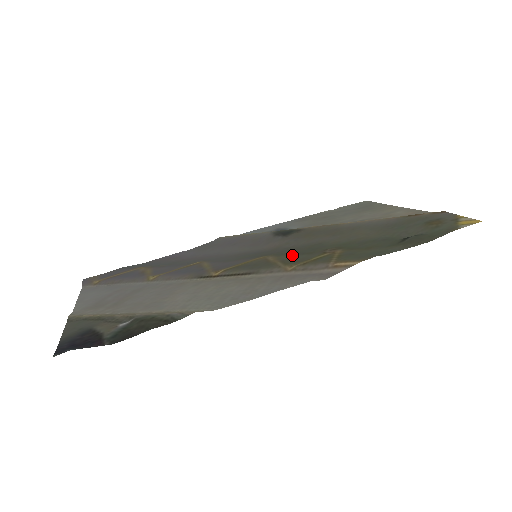
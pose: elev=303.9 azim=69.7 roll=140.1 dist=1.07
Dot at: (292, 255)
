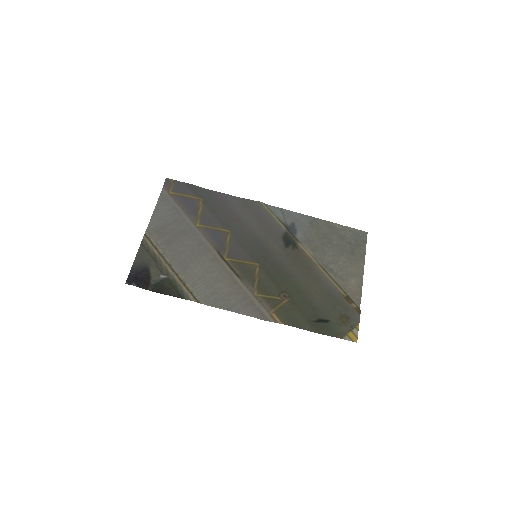
Dot at: (268, 278)
